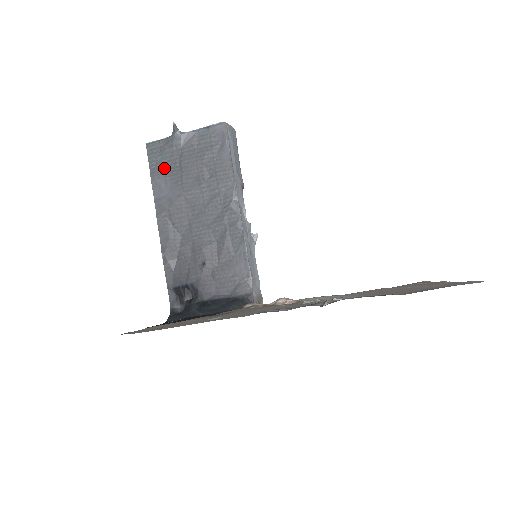
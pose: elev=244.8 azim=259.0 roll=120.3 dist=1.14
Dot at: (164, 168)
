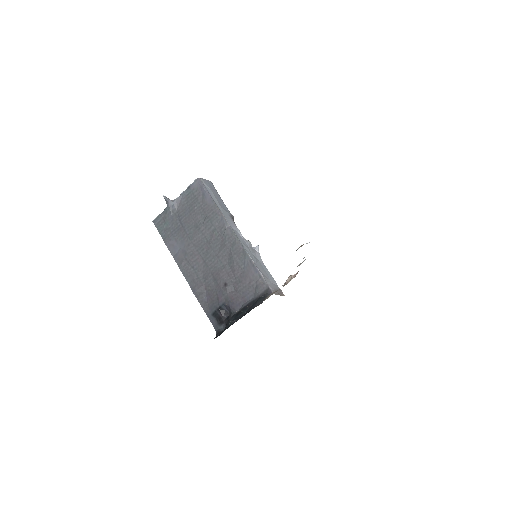
Dot at: (171, 231)
